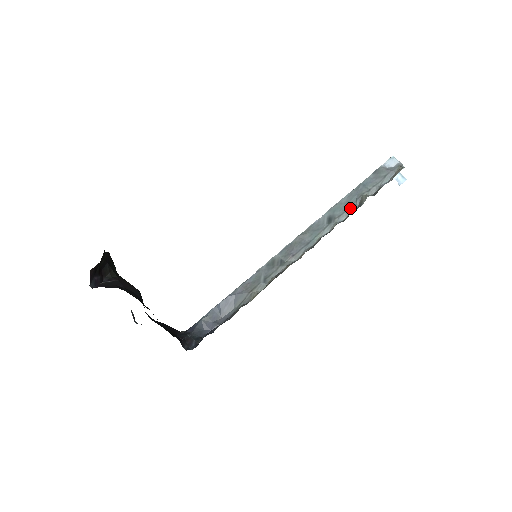
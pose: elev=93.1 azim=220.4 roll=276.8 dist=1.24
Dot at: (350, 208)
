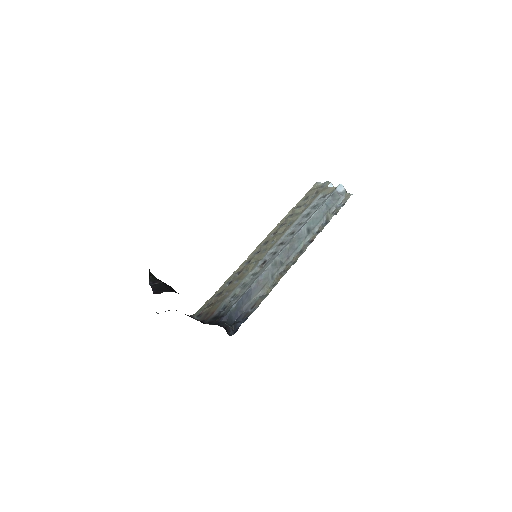
Dot at: (320, 222)
